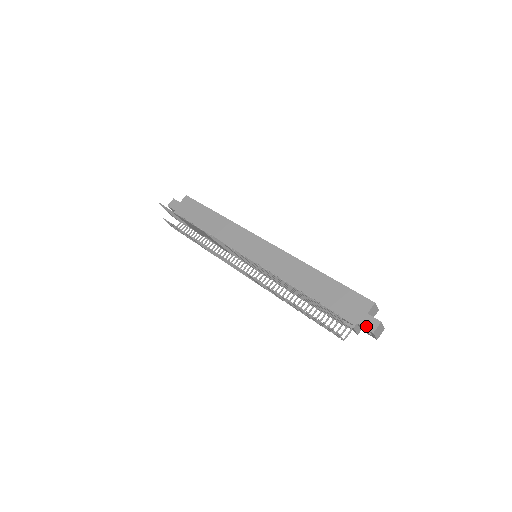
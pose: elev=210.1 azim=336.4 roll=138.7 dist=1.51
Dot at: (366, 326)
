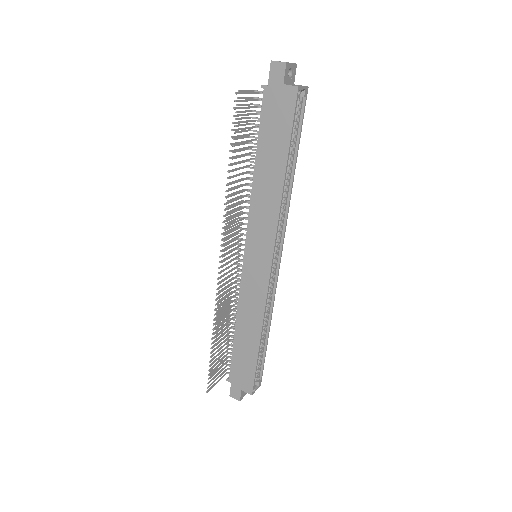
Dot at: (232, 390)
